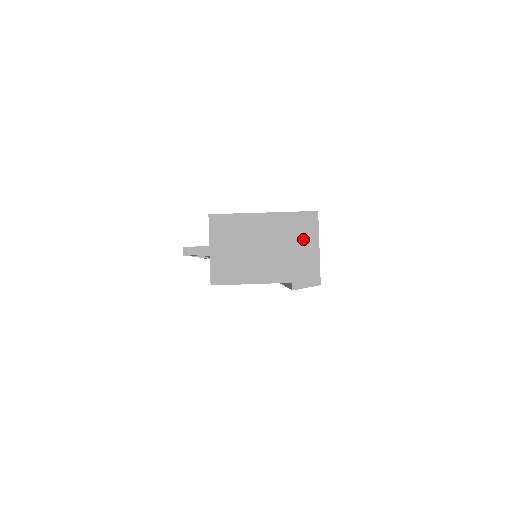
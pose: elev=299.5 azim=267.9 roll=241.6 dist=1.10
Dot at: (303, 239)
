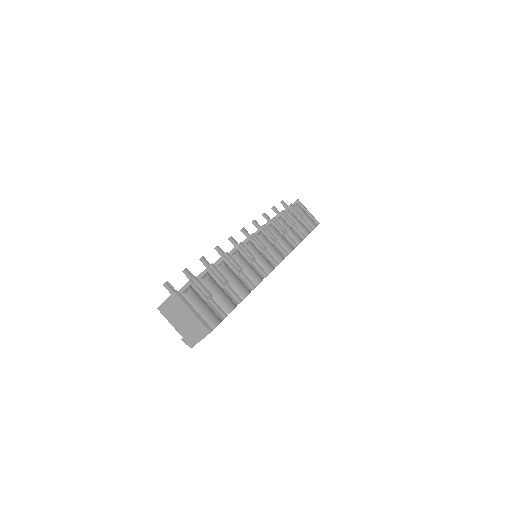
Dot at: (198, 333)
